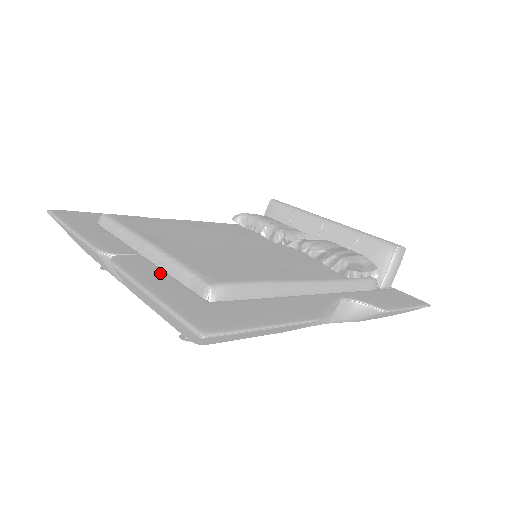
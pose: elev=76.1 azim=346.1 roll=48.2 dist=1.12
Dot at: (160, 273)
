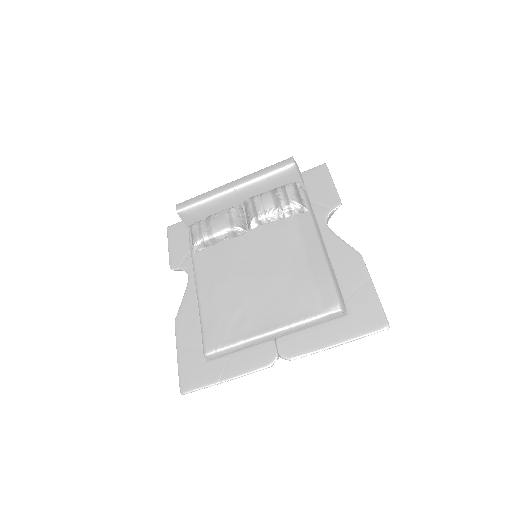
Dot at: (308, 333)
